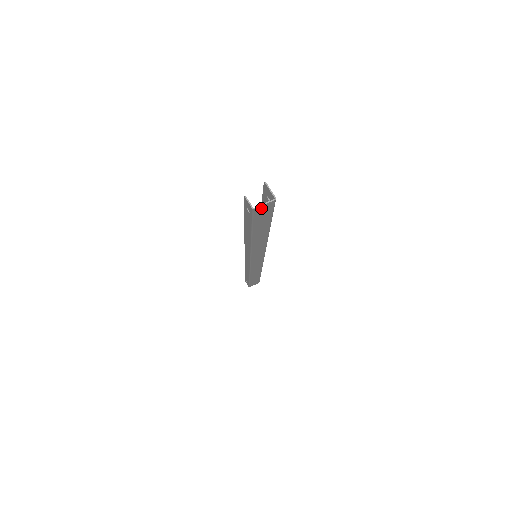
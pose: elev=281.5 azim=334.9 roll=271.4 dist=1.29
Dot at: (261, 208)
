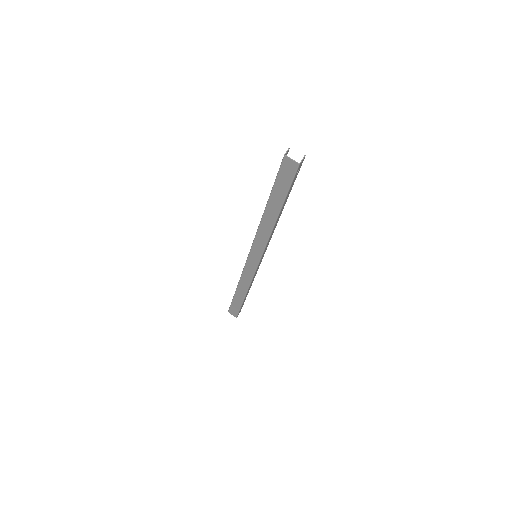
Dot at: (288, 162)
